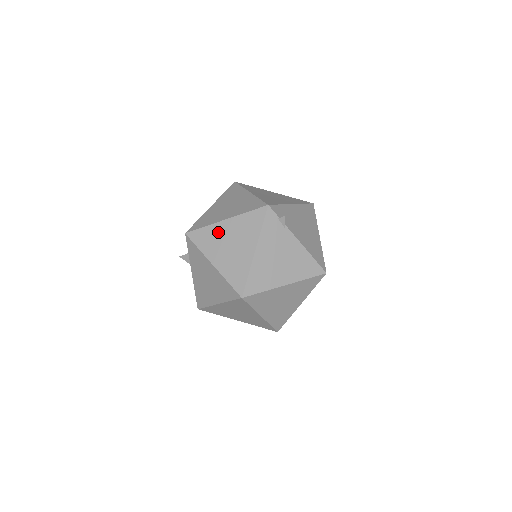
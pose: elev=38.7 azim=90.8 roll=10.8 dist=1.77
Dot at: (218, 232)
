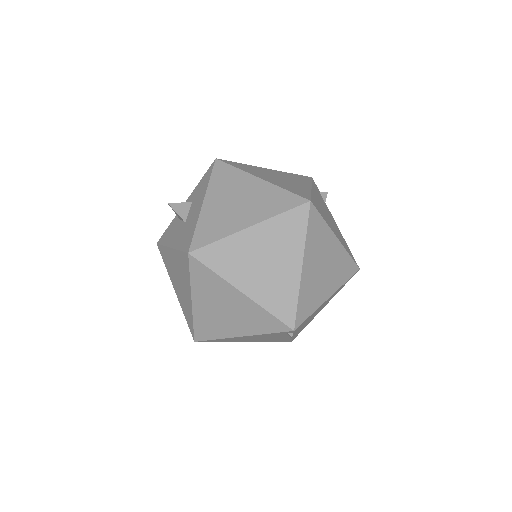
Dot at: (260, 169)
